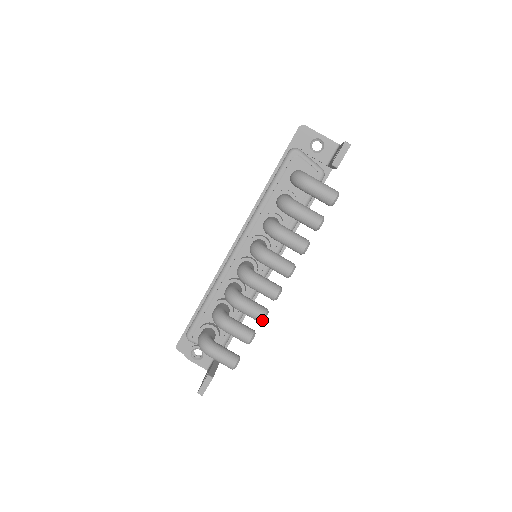
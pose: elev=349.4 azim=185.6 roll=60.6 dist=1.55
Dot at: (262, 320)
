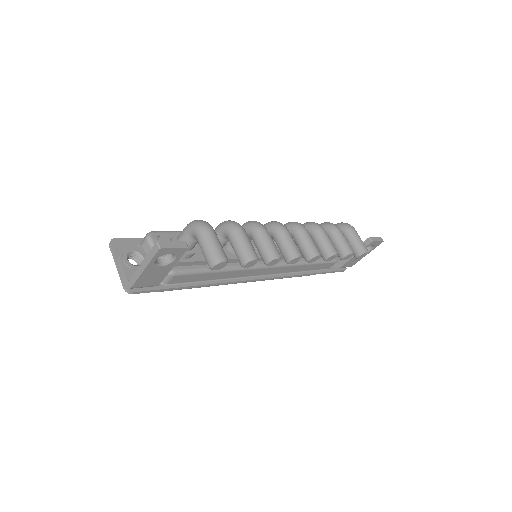
Dot at: (276, 256)
